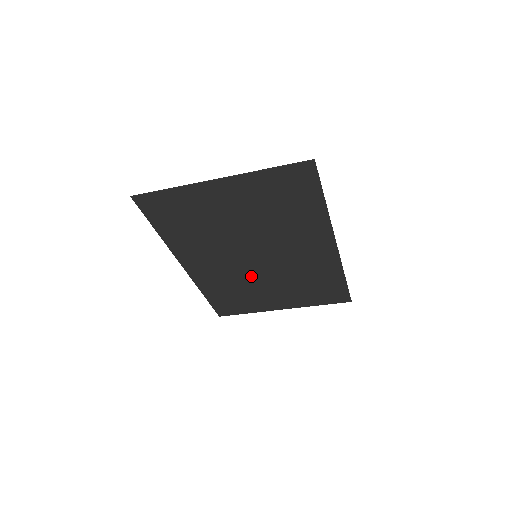
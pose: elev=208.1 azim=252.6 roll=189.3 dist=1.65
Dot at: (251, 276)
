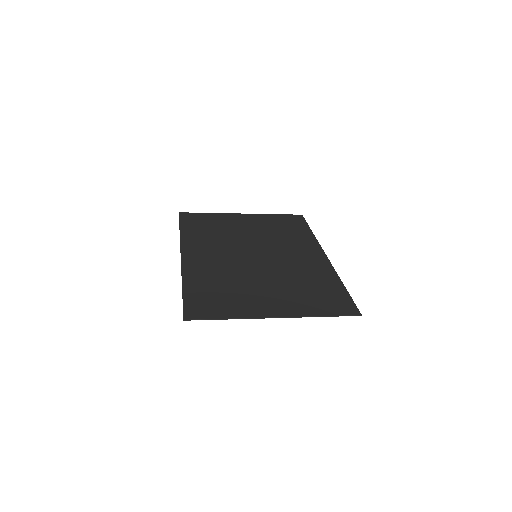
Dot at: (238, 242)
